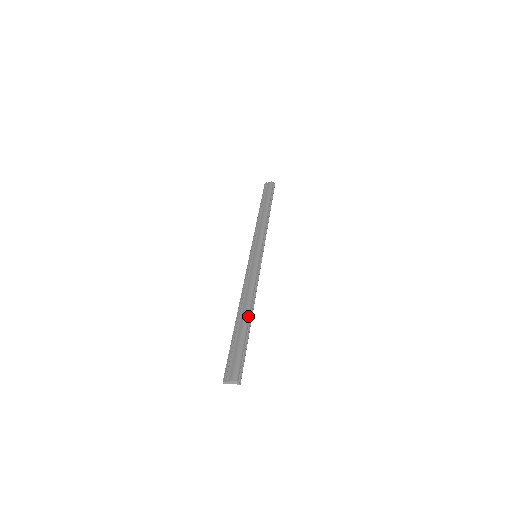
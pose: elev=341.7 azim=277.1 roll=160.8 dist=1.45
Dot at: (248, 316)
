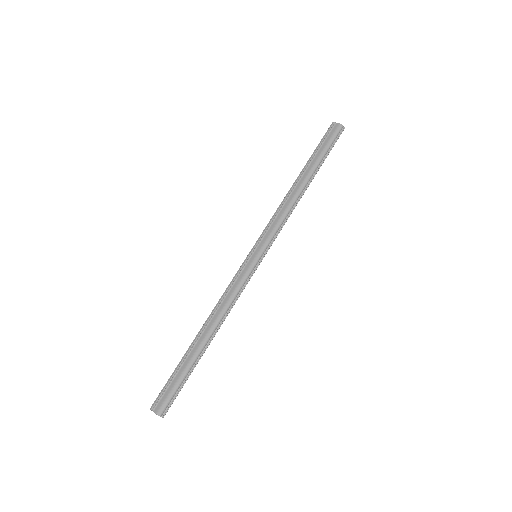
Dot at: (205, 343)
